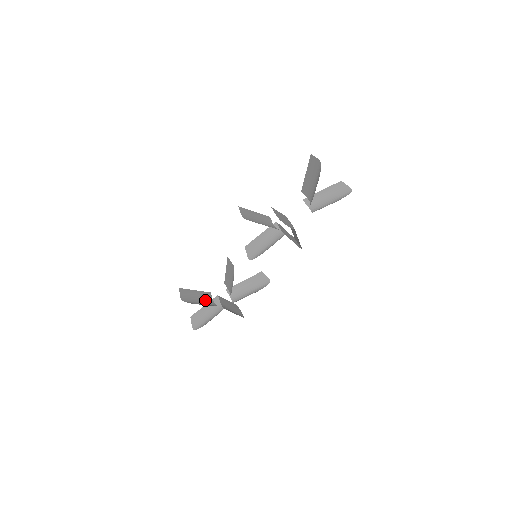
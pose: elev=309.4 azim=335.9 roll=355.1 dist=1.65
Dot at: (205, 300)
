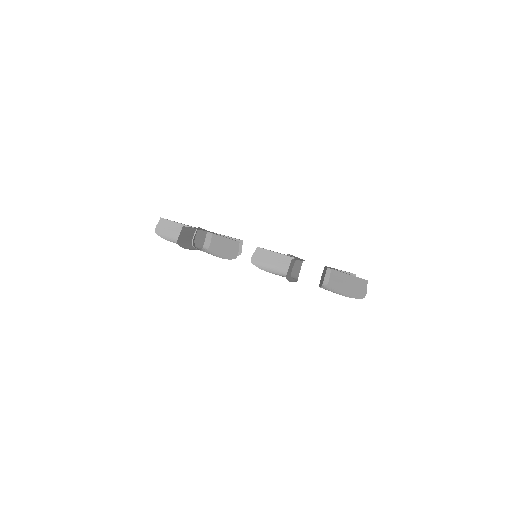
Dot at: (189, 238)
